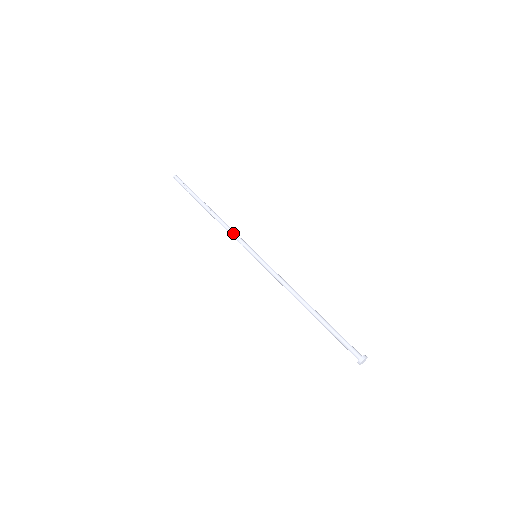
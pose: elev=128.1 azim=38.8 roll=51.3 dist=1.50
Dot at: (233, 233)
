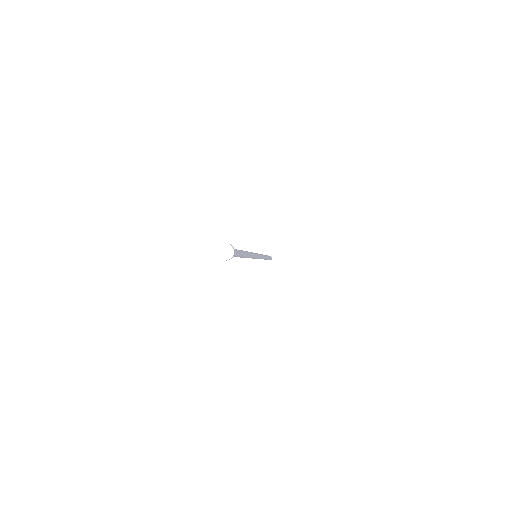
Dot at: occluded
